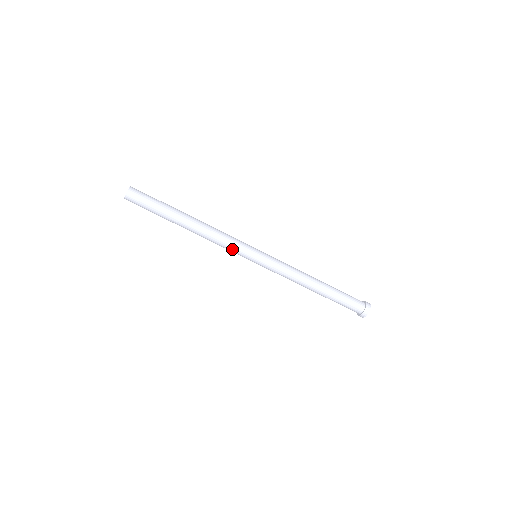
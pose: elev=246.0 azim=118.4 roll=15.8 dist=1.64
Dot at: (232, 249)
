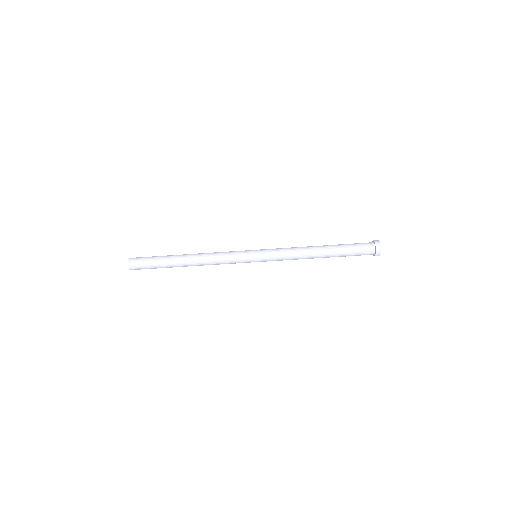
Dot at: (232, 259)
